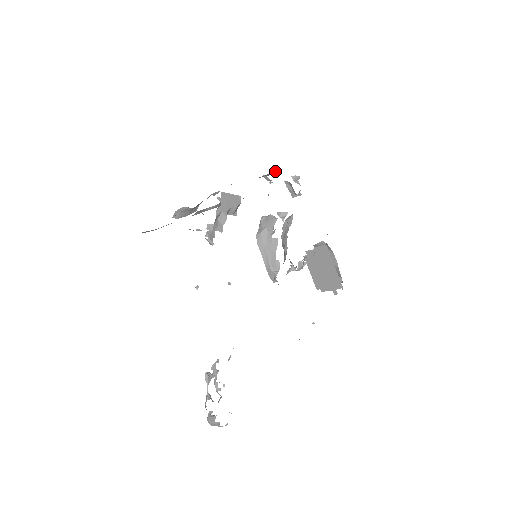
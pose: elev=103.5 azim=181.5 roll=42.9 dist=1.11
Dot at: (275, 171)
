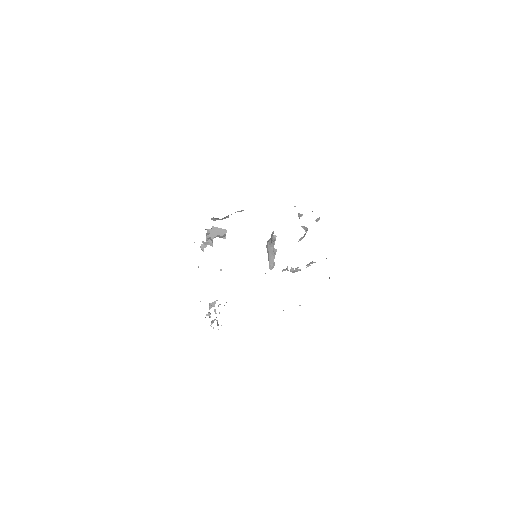
Dot at: occluded
